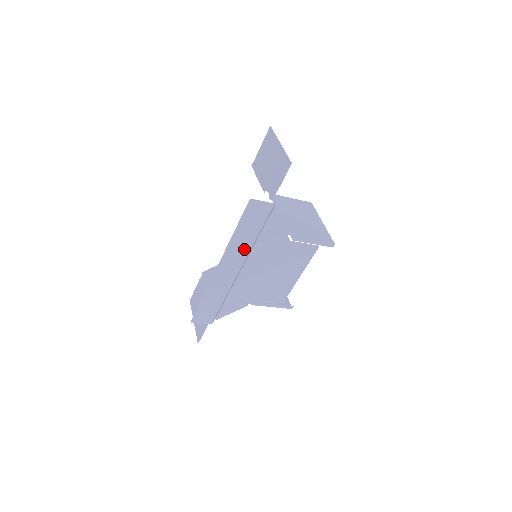
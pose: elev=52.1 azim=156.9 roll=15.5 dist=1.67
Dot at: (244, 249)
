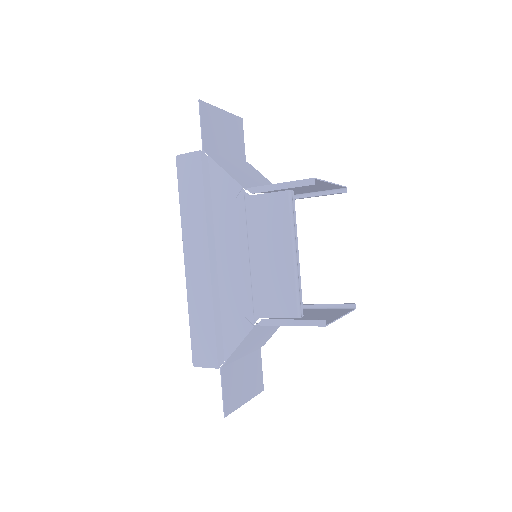
Dot at: (200, 225)
